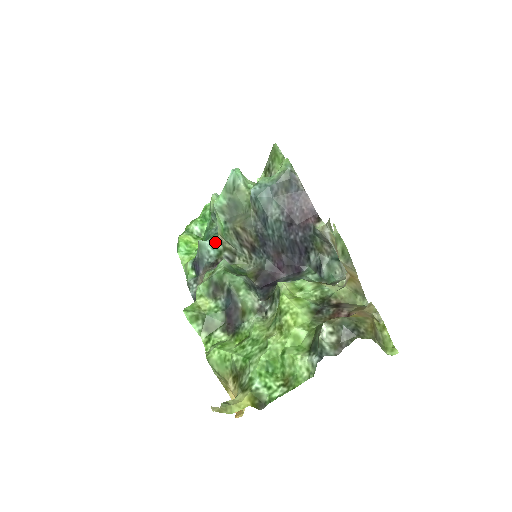
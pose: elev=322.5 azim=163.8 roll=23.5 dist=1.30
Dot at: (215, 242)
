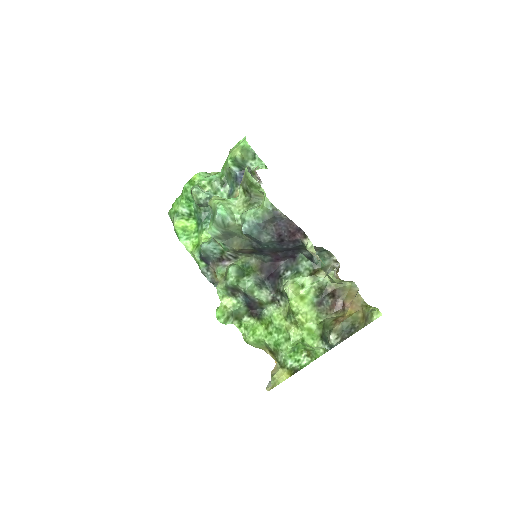
Dot at: (215, 244)
